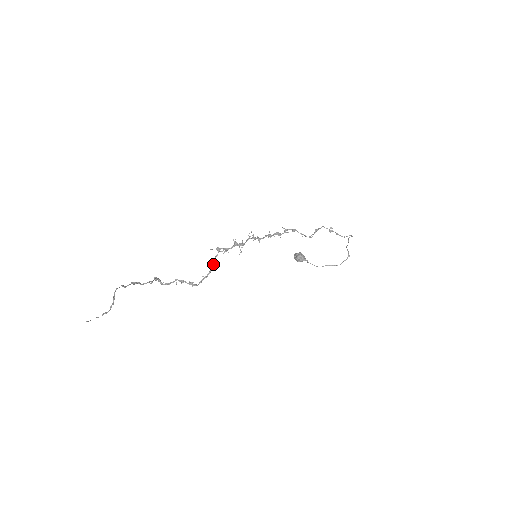
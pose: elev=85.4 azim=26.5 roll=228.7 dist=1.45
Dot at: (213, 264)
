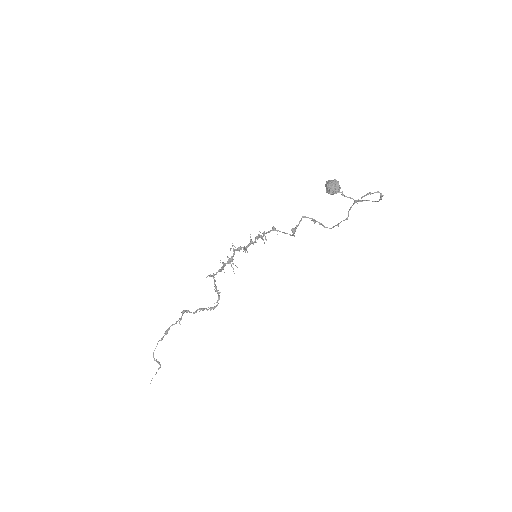
Dot at: (216, 289)
